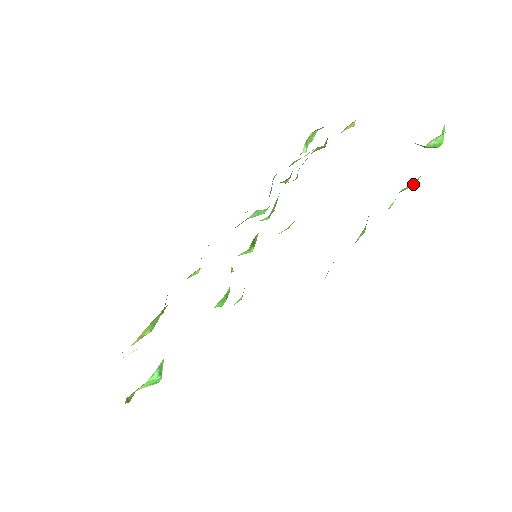
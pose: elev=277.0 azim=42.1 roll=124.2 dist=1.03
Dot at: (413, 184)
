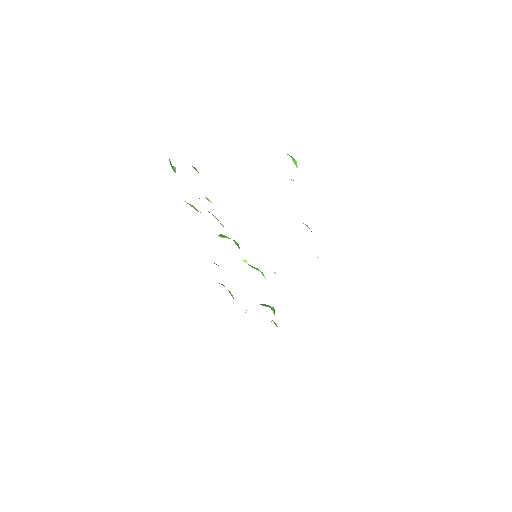
Dot at: occluded
